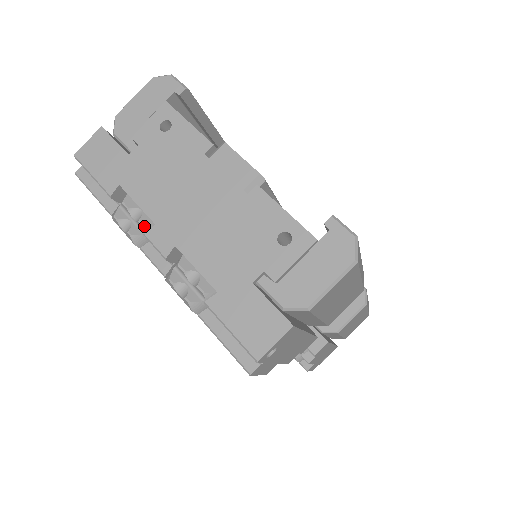
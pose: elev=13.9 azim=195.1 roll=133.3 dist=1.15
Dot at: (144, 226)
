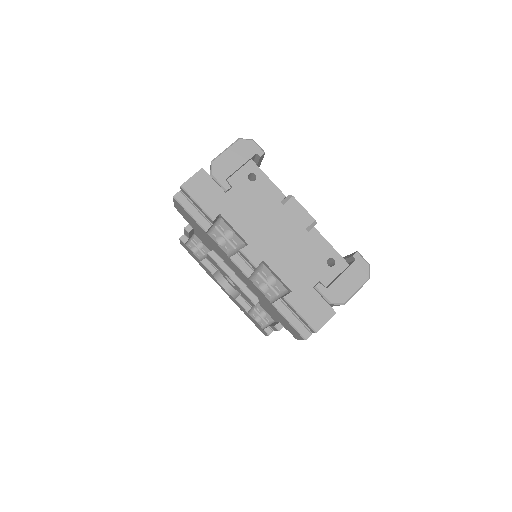
Dot at: (237, 244)
